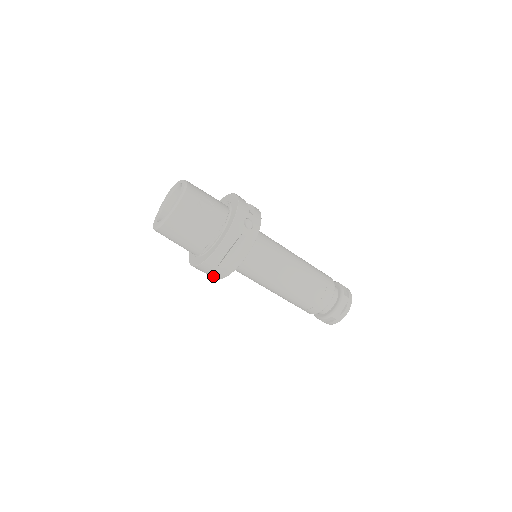
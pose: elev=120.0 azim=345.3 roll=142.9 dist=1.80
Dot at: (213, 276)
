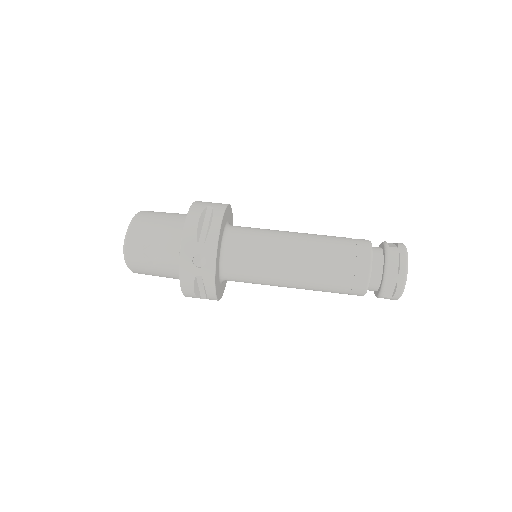
Dot at: occluded
